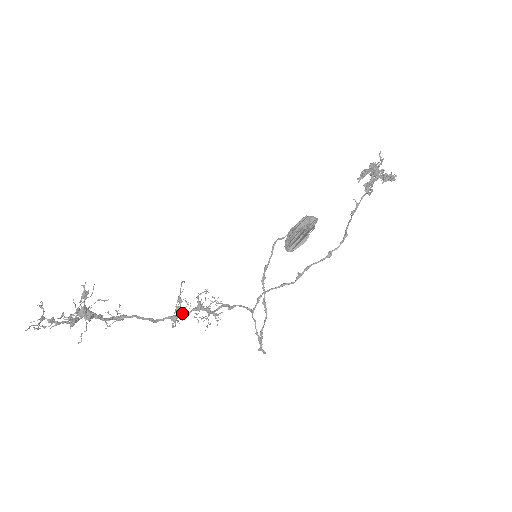
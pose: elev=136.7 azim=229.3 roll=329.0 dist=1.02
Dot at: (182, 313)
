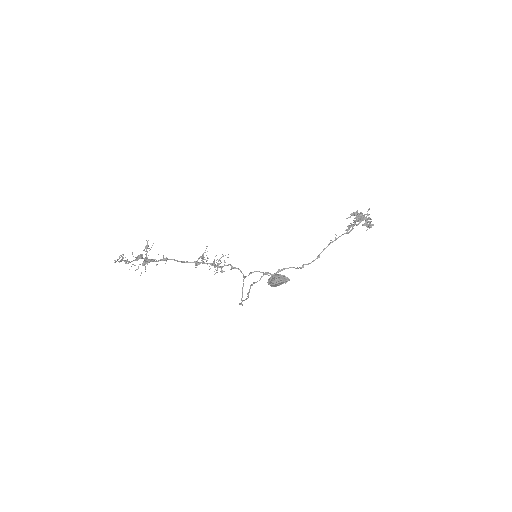
Dot at: occluded
